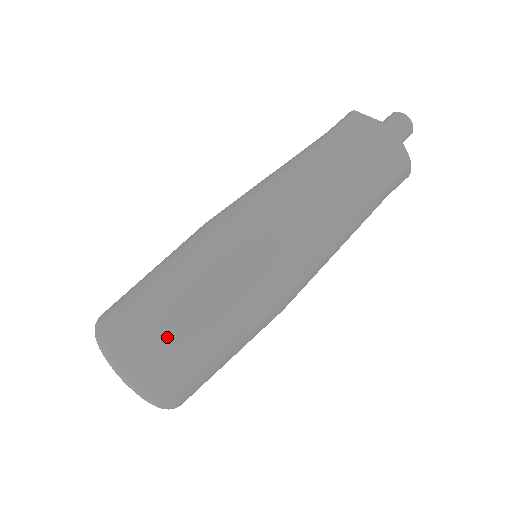
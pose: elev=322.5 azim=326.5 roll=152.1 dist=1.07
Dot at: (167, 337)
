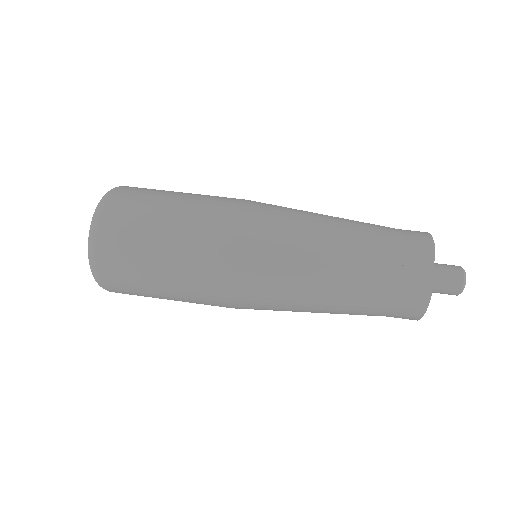
Dot at: (137, 272)
